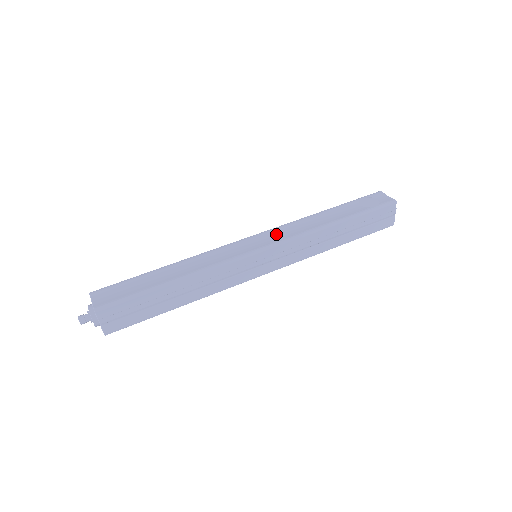
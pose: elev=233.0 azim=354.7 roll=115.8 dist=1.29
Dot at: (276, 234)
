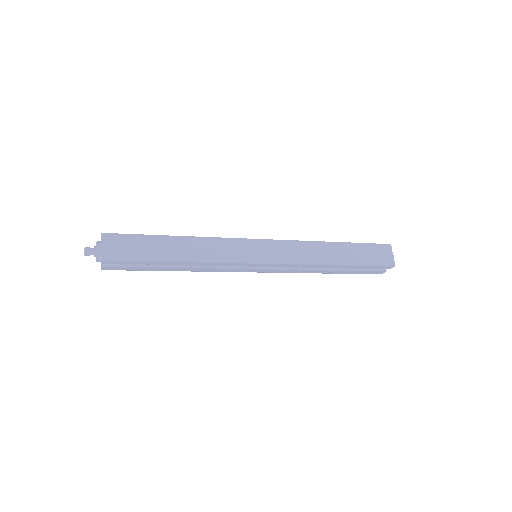
Dot at: (282, 249)
